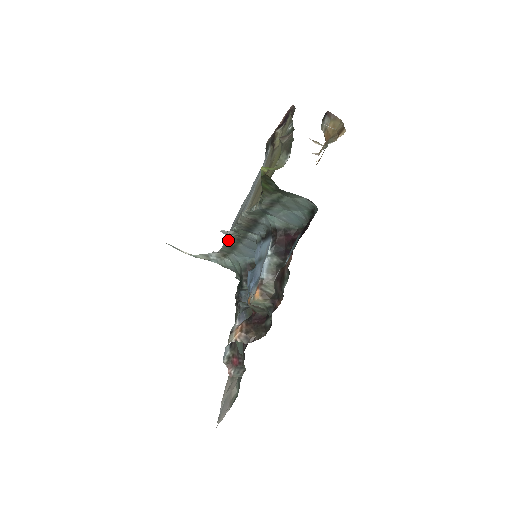
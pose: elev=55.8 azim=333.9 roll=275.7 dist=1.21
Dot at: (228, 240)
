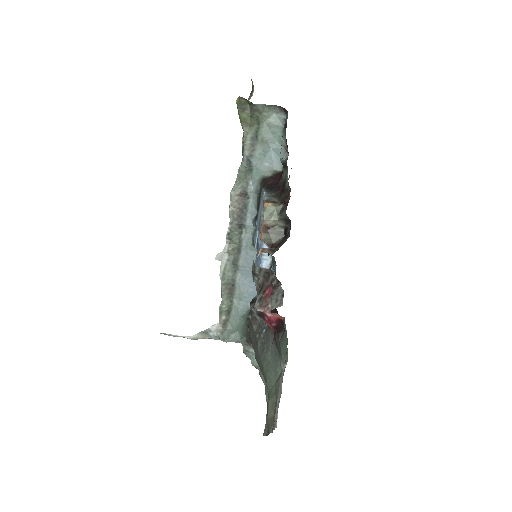
Dot at: (224, 272)
